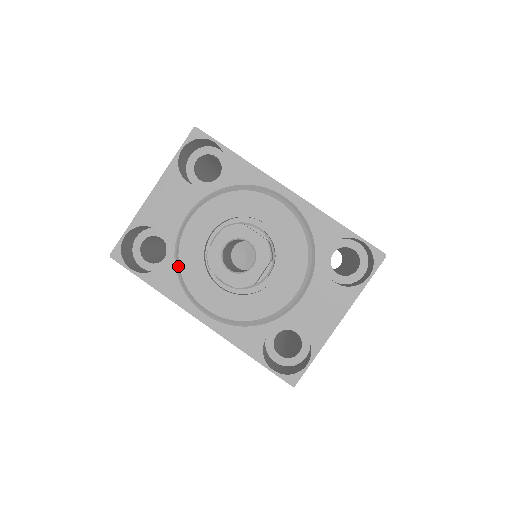
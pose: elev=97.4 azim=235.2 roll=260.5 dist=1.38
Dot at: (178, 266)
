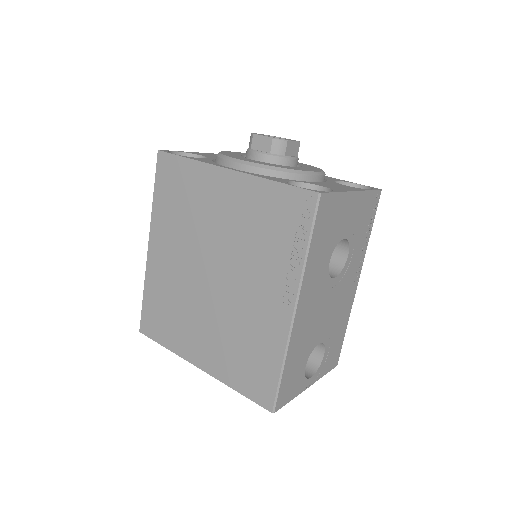
Dot at: (218, 153)
